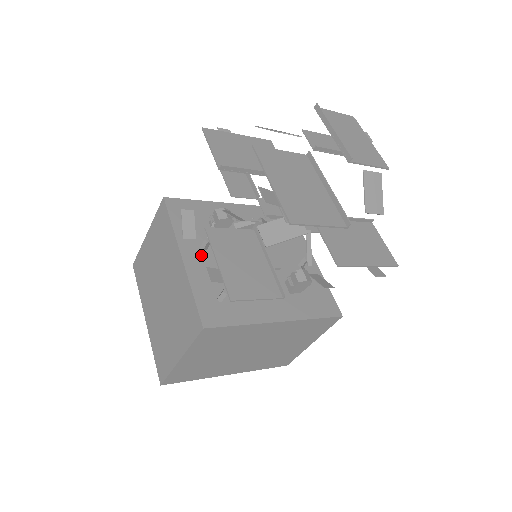
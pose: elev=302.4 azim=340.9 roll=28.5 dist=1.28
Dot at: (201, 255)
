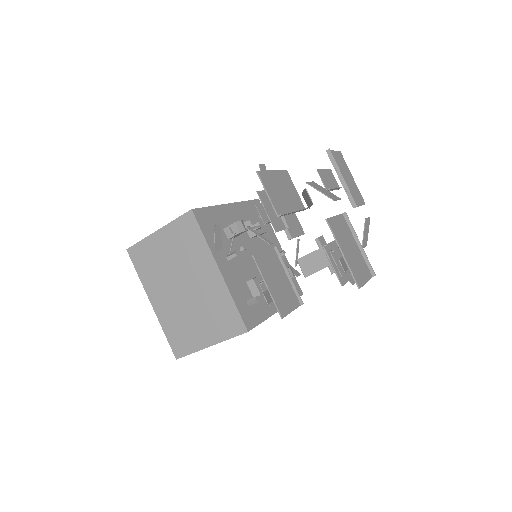
Dot at: (229, 265)
